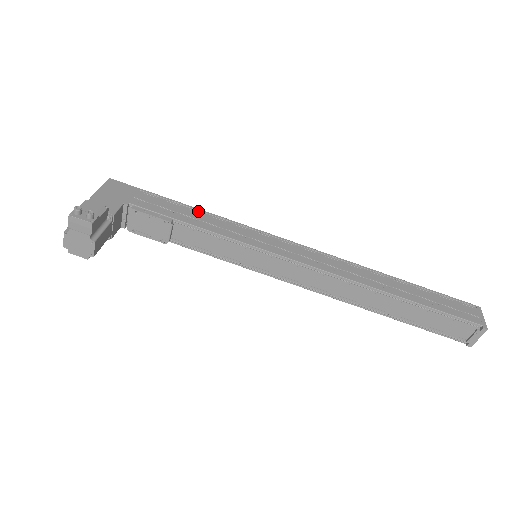
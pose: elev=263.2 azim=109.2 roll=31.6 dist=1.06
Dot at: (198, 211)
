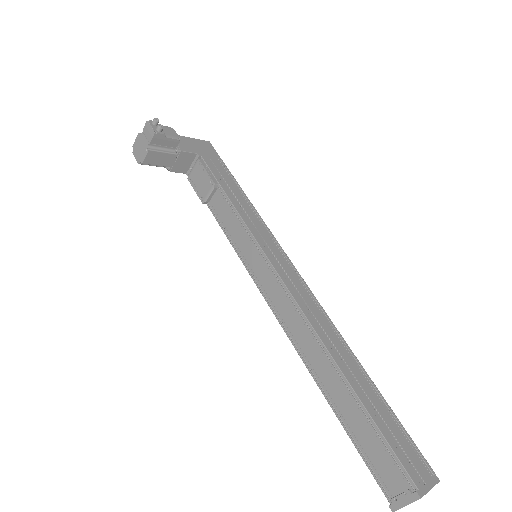
Dot at: (245, 197)
